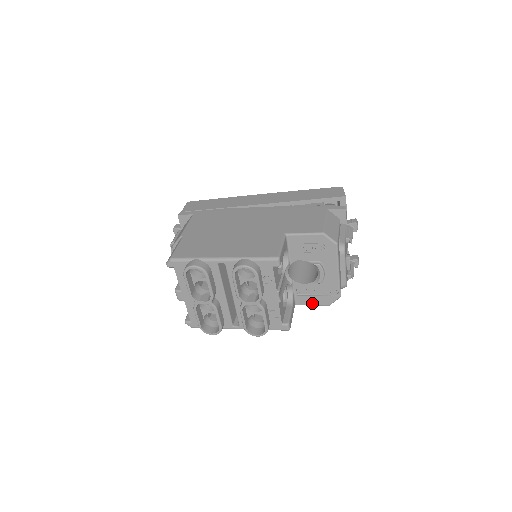
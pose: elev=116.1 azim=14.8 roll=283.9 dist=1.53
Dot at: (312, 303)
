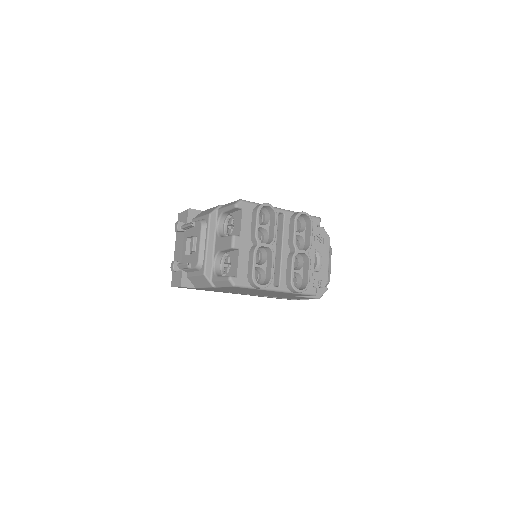
Dot at: occluded
